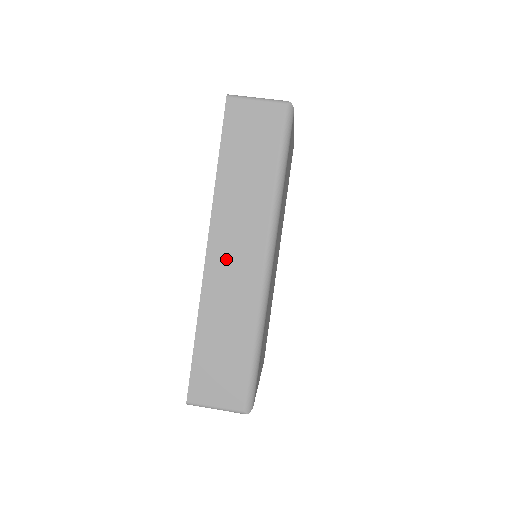
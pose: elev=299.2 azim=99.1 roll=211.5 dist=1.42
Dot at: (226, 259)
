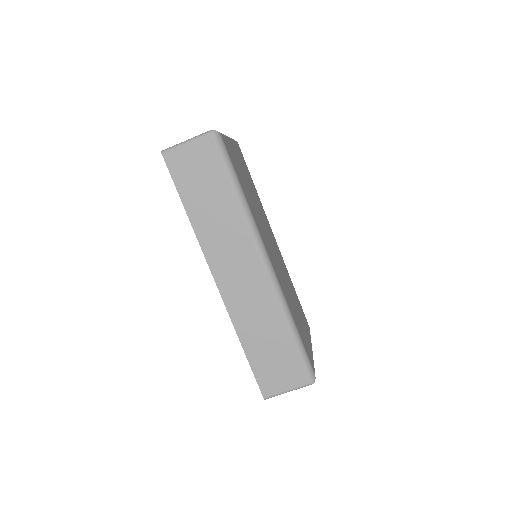
Dot at: (233, 279)
